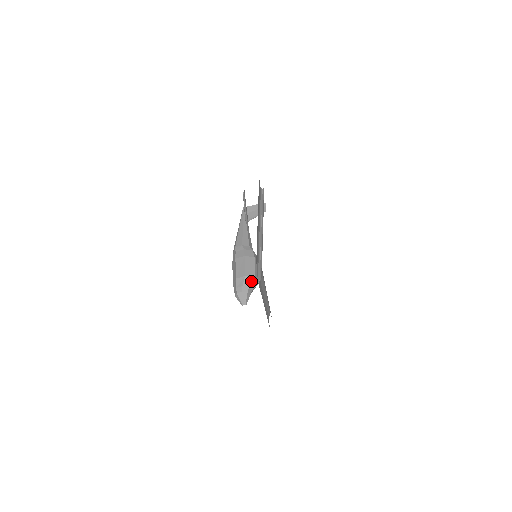
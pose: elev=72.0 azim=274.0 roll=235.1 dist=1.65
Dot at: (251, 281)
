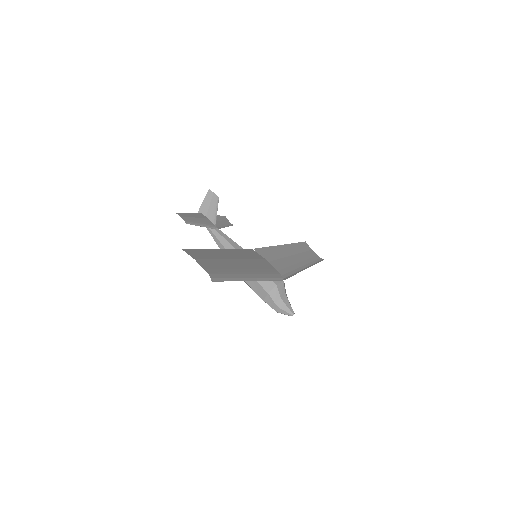
Dot at: (277, 291)
